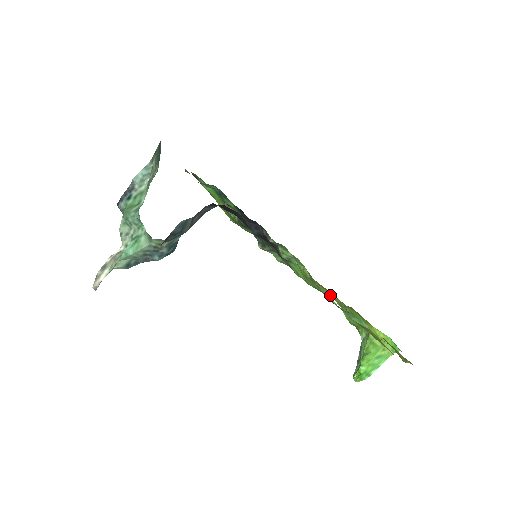
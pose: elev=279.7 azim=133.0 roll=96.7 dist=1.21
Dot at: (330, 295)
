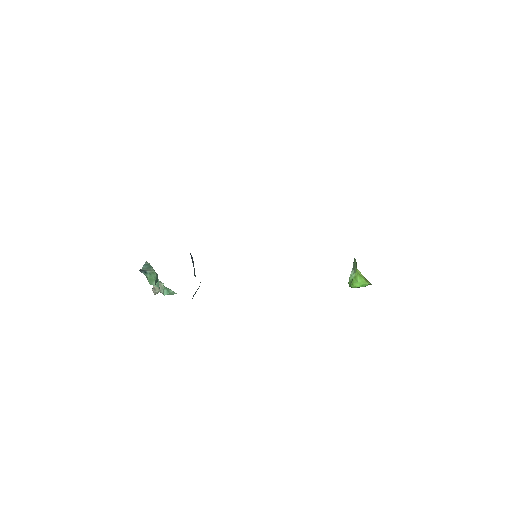
Dot at: occluded
